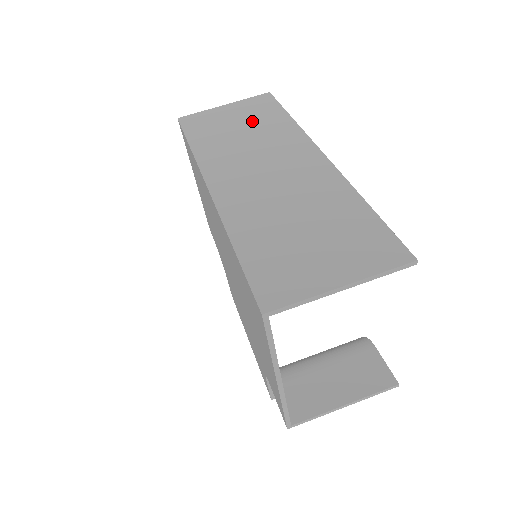
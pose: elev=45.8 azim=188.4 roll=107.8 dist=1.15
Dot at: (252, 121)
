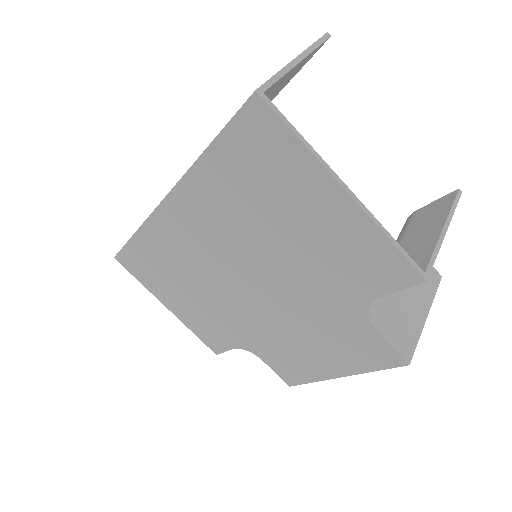
Dot at: occluded
